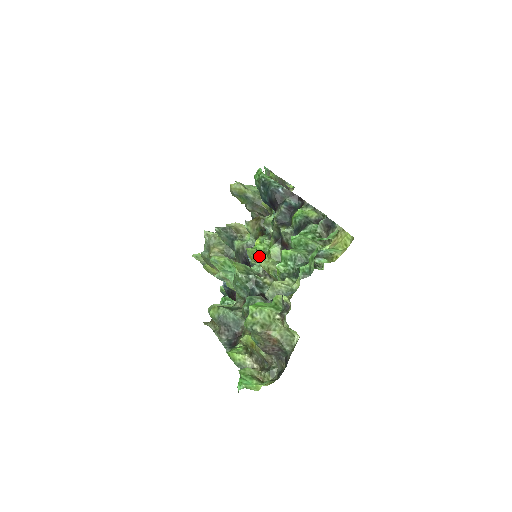
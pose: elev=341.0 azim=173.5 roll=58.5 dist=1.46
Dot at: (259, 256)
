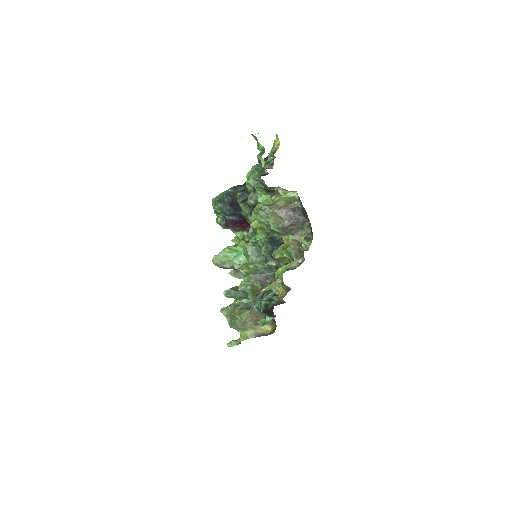
Dot at: occluded
